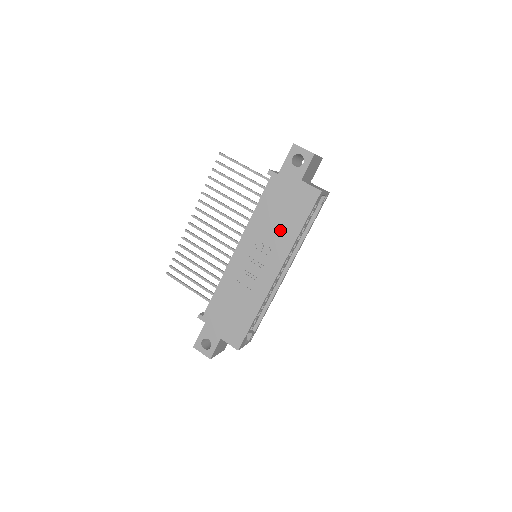
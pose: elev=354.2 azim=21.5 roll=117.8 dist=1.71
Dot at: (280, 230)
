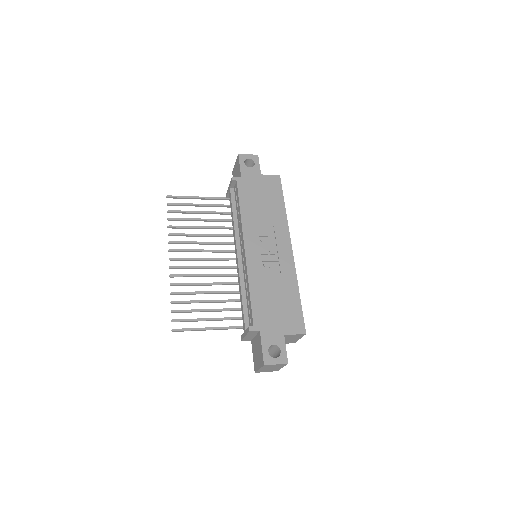
Dot at: (270, 214)
